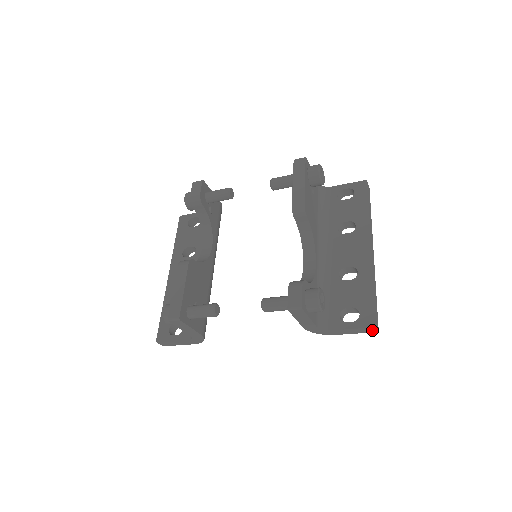
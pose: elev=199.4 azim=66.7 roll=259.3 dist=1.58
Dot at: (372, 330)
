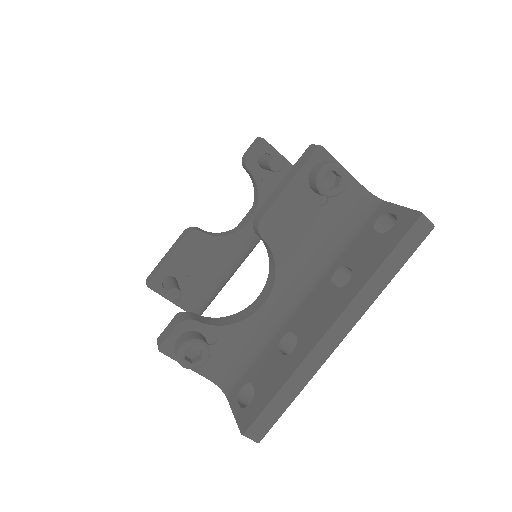
Dot at: occluded
